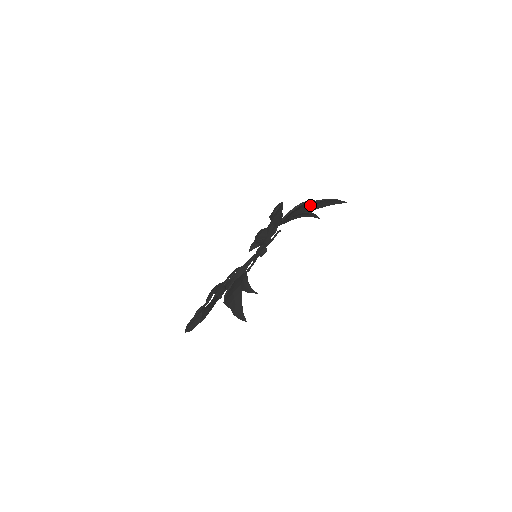
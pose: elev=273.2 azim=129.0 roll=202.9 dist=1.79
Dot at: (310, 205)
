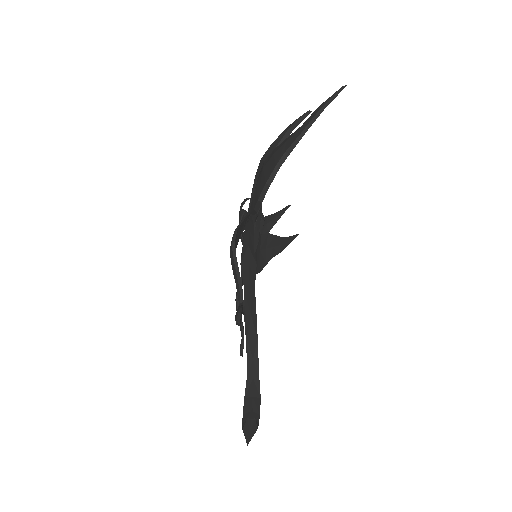
Dot at: occluded
